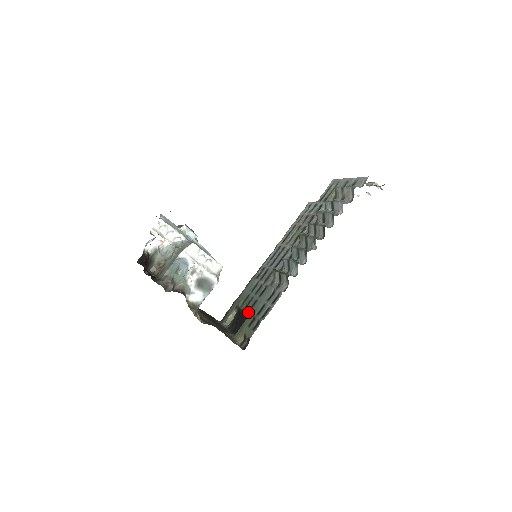
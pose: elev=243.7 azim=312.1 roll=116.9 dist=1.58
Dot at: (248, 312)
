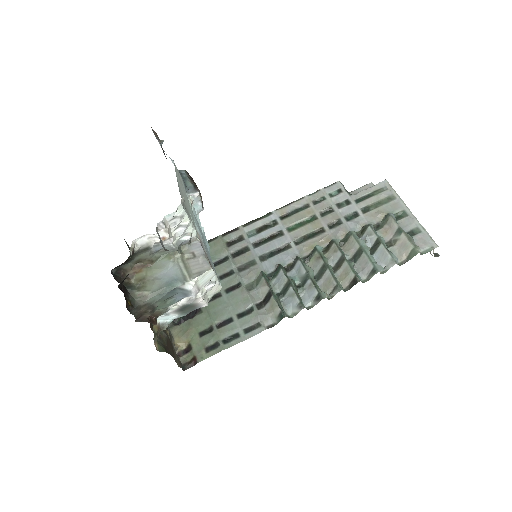
Dot at: occluded
